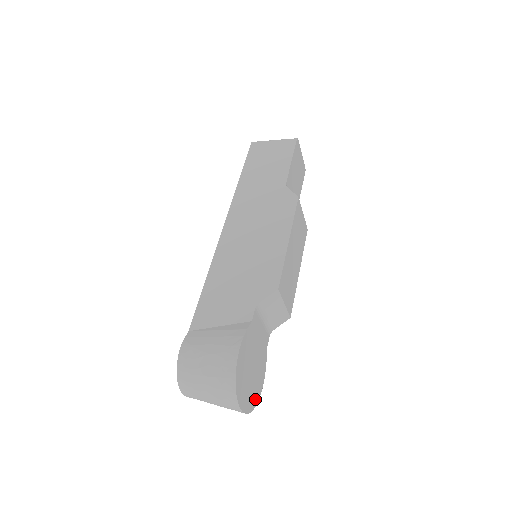
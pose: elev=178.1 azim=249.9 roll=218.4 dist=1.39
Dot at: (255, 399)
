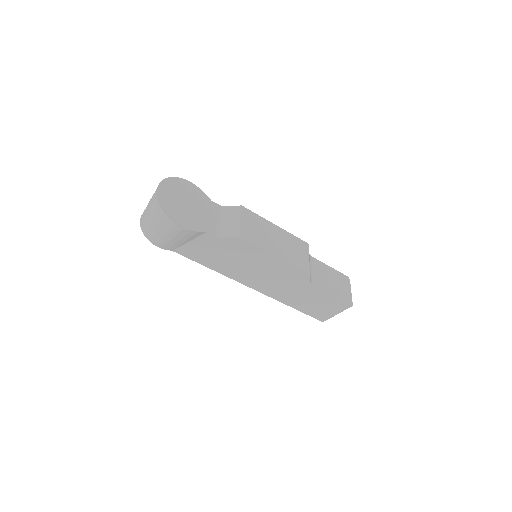
Dot at: (169, 211)
